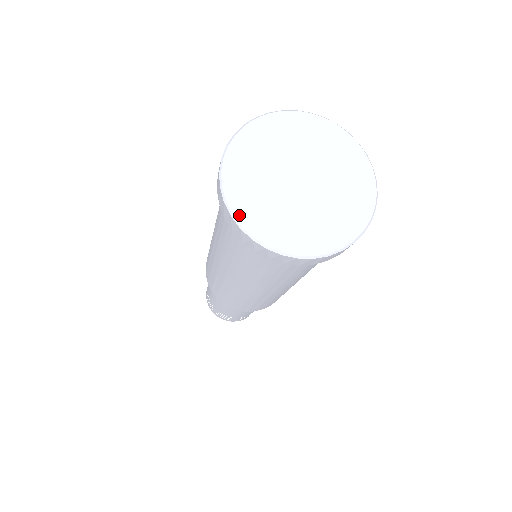
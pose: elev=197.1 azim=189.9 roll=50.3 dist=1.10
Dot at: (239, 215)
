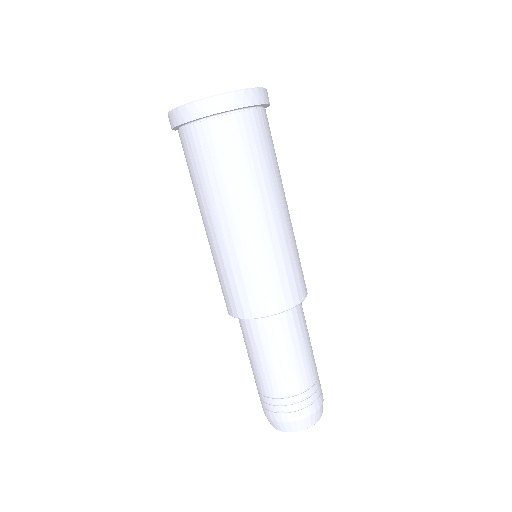
Dot at: (189, 103)
